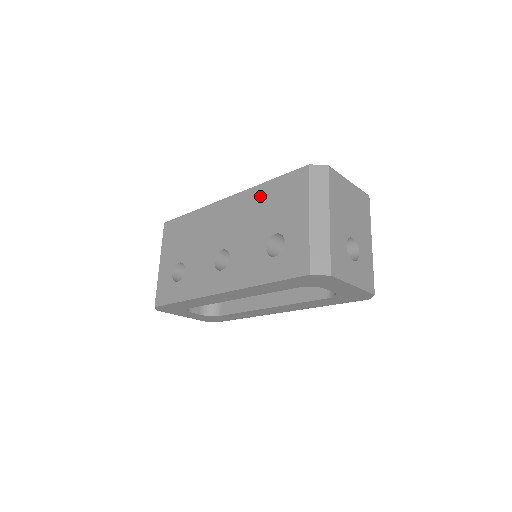
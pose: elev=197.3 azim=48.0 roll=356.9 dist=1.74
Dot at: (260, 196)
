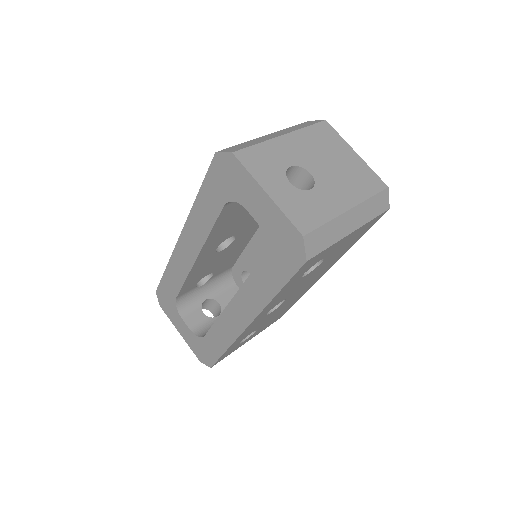
Dot at: occluded
